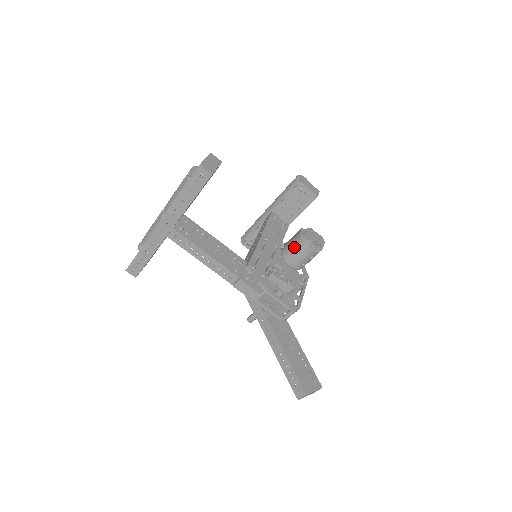
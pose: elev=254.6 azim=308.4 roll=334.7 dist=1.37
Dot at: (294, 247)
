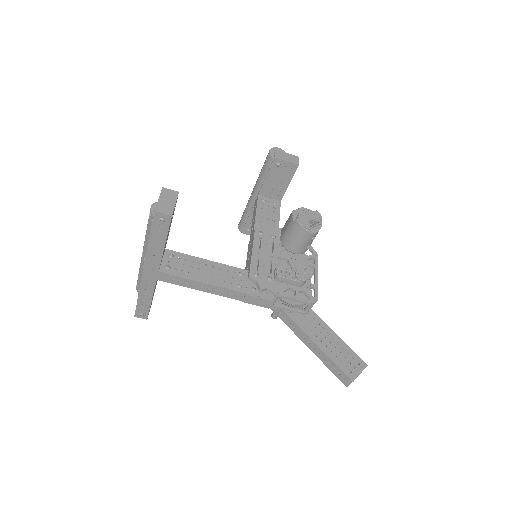
Dot at: (291, 235)
